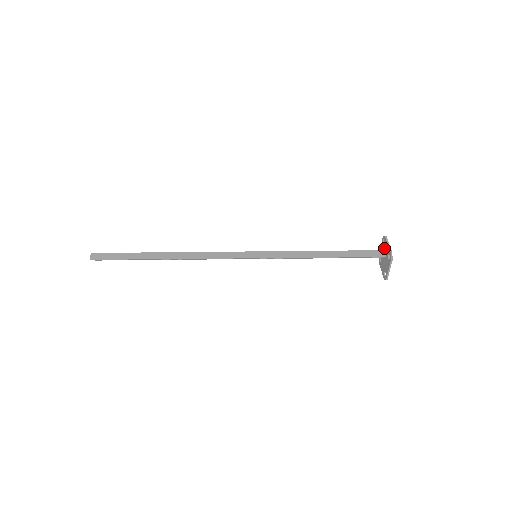
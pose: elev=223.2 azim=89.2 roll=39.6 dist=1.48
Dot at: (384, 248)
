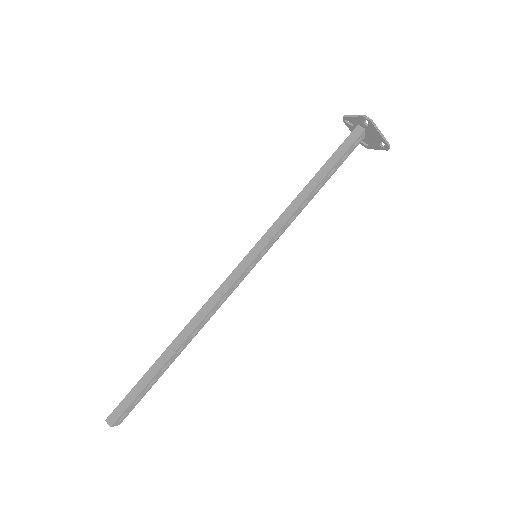
Dot at: (355, 127)
